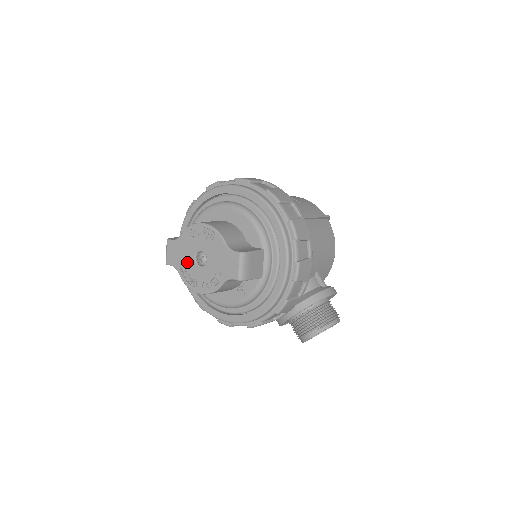
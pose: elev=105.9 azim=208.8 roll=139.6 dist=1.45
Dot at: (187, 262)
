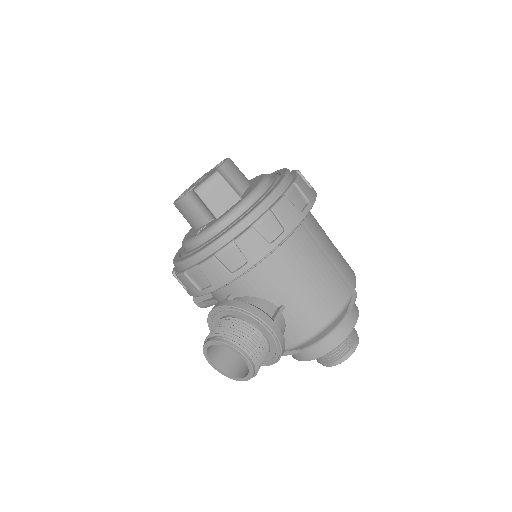
Dot at: occluded
